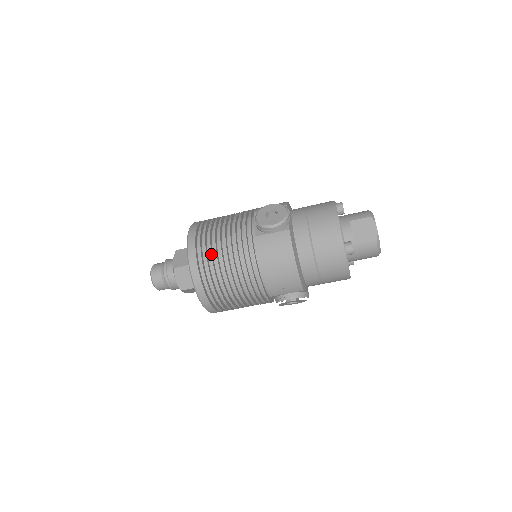
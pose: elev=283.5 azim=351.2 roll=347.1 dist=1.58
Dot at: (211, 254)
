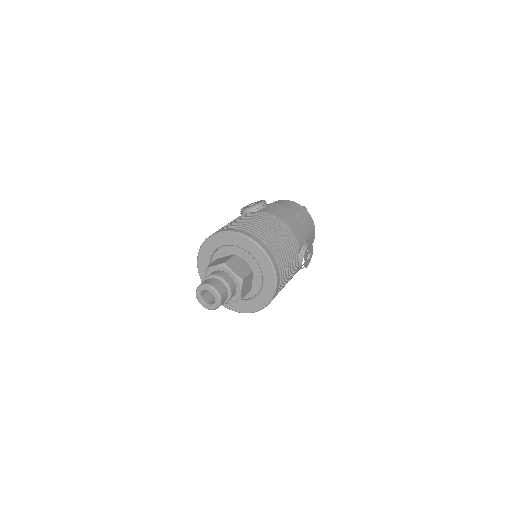
Dot at: (248, 225)
